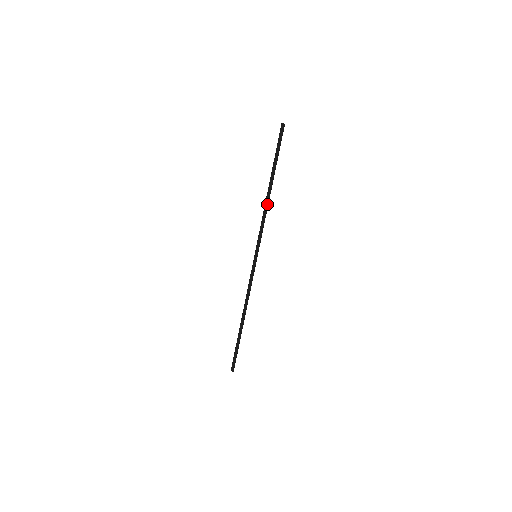
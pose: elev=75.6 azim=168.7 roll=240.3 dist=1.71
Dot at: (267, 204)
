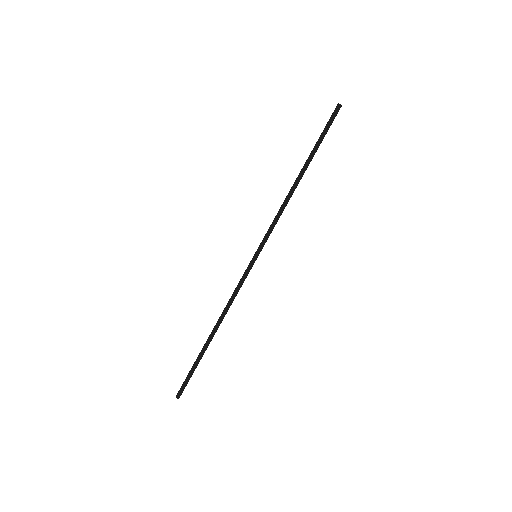
Dot at: (291, 195)
